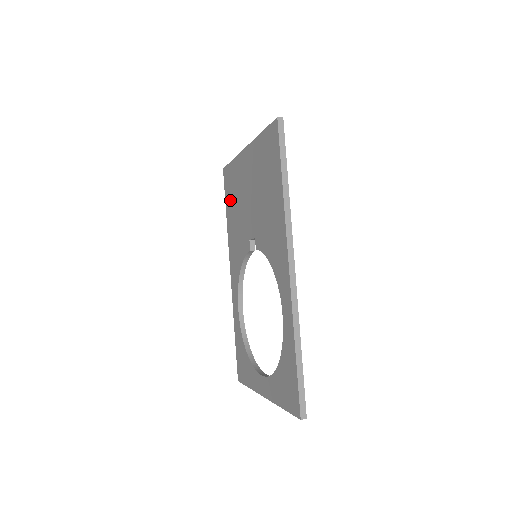
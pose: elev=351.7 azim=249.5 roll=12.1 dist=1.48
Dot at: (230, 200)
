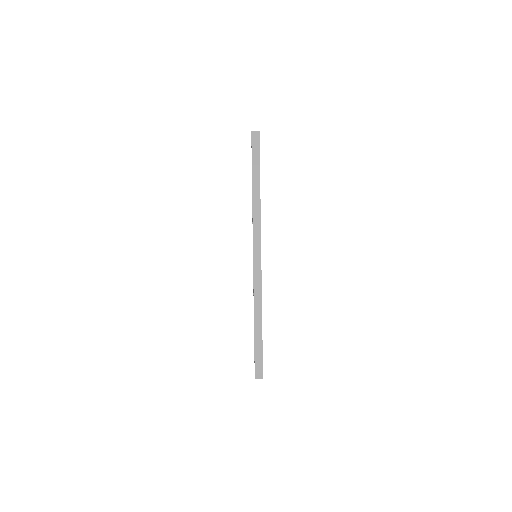
Dot at: occluded
